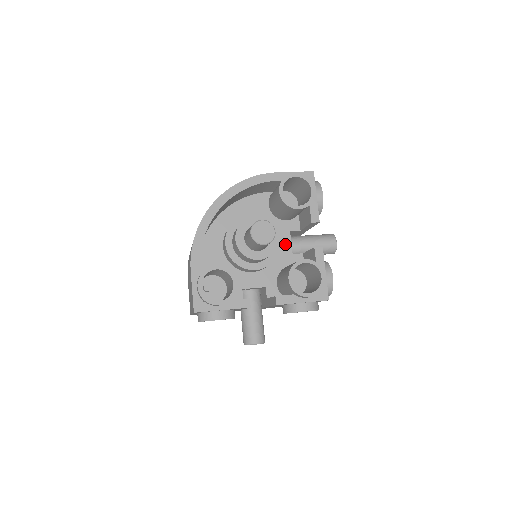
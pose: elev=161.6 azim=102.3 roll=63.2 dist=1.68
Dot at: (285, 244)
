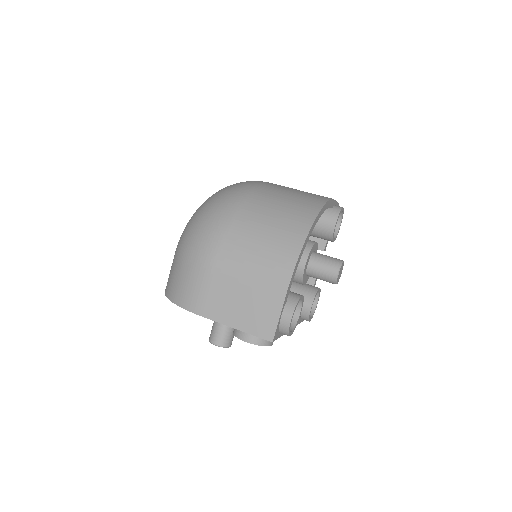
Dot at: occluded
